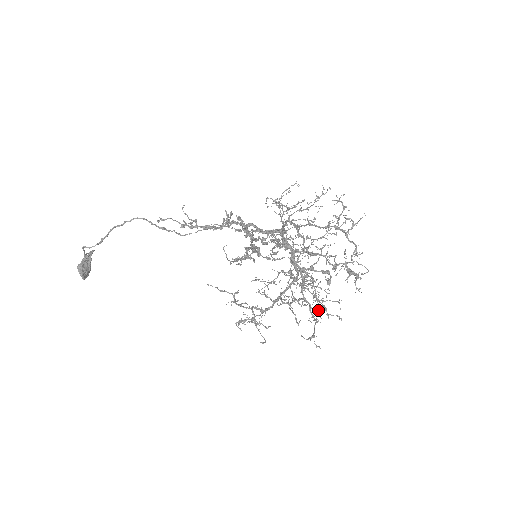
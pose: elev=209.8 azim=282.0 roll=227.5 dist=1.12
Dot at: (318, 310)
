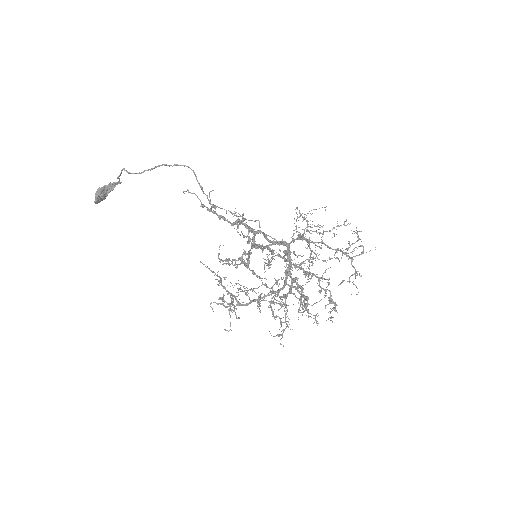
Dot at: (299, 312)
